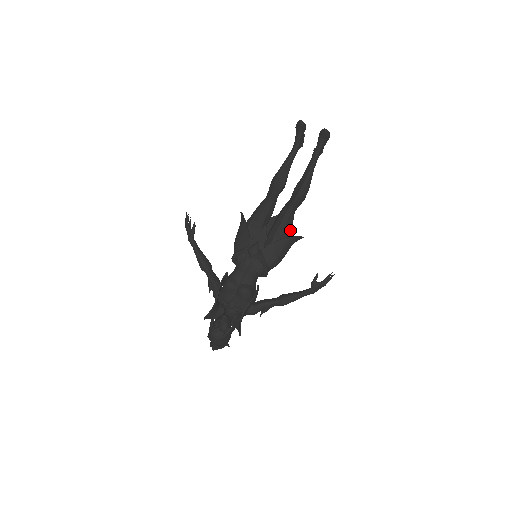
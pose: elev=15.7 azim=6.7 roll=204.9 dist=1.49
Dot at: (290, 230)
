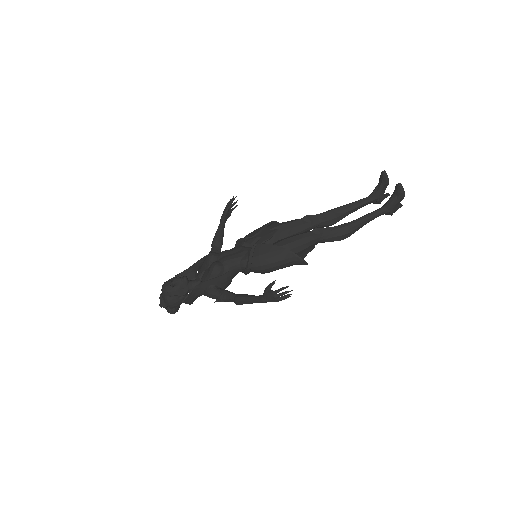
Dot at: (300, 250)
